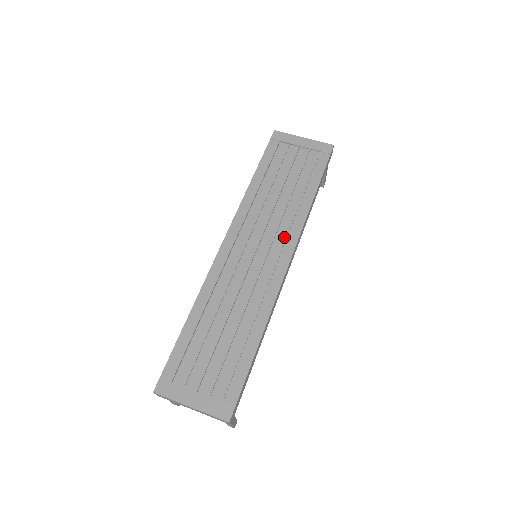
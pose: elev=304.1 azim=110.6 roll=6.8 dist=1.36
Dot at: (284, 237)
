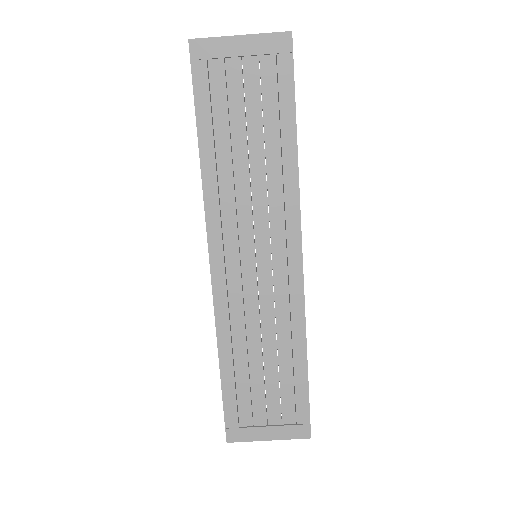
Dot at: (281, 223)
